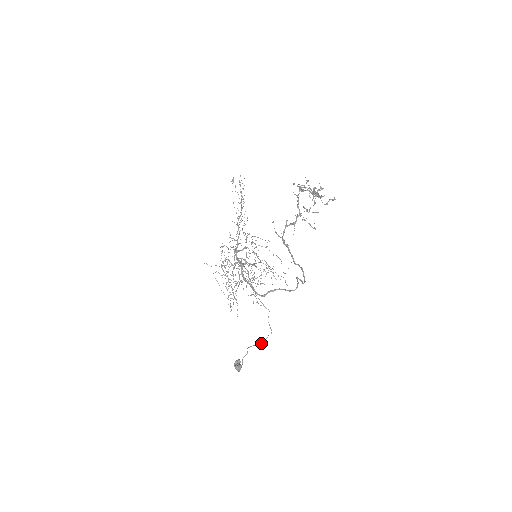
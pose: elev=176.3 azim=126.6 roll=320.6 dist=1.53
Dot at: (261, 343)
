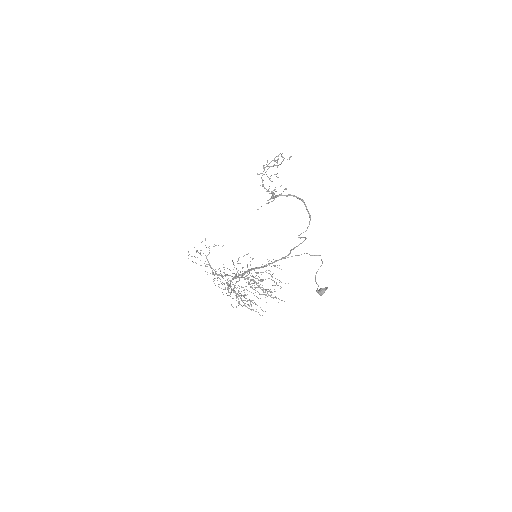
Dot at: (321, 265)
